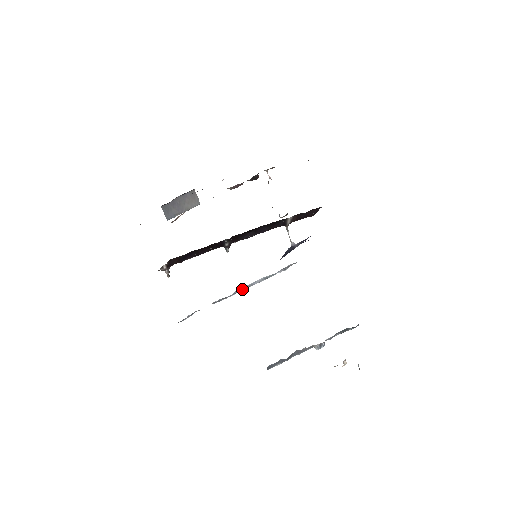
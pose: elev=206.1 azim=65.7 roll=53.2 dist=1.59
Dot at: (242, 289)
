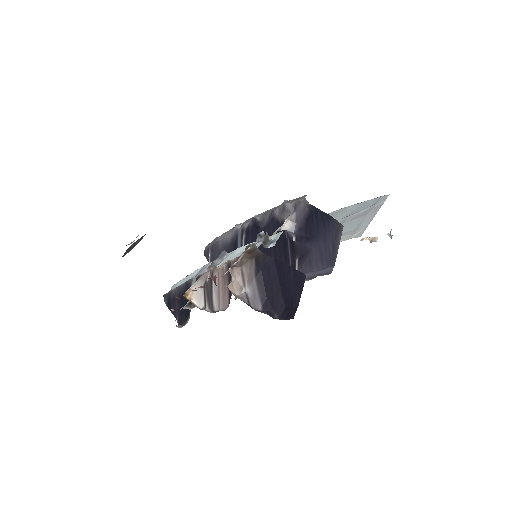
Dot at: occluded
